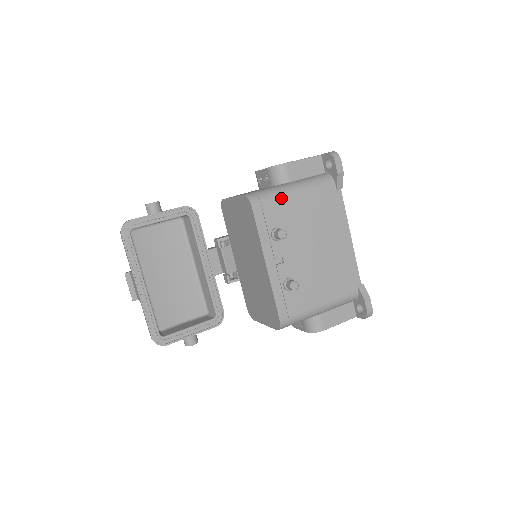
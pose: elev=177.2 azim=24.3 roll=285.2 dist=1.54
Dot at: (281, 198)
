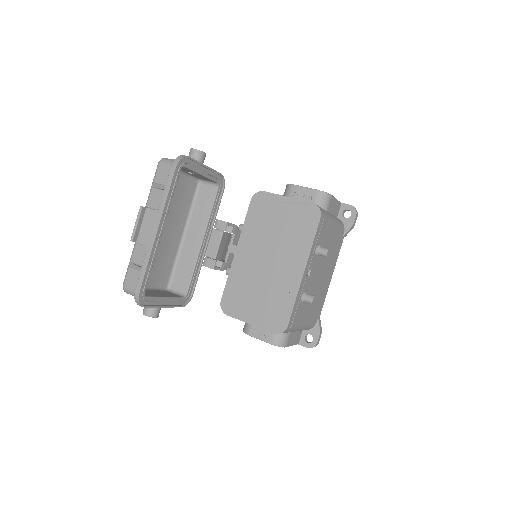
Dot at: (330, 222)
